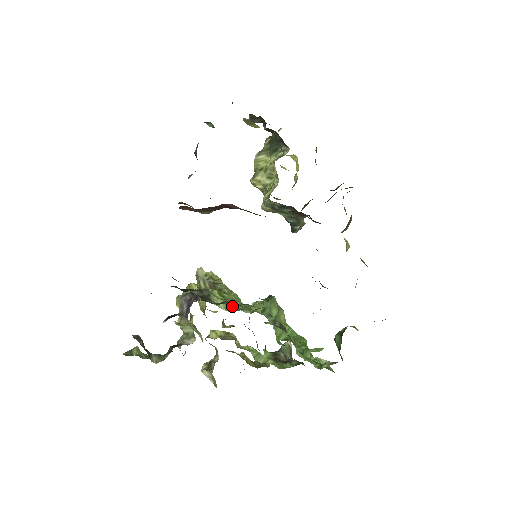
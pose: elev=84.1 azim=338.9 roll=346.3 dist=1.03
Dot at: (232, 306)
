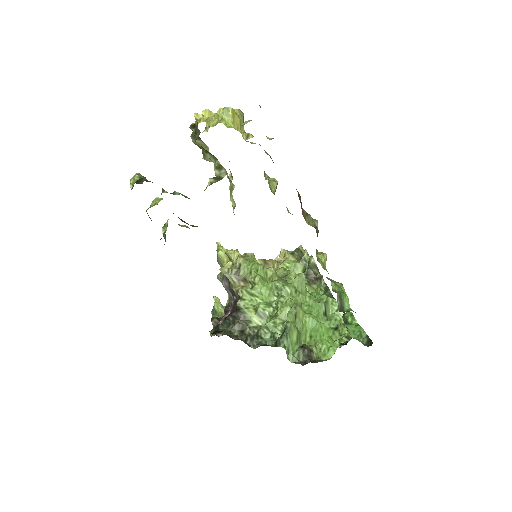
Dot at: (263, 315)
